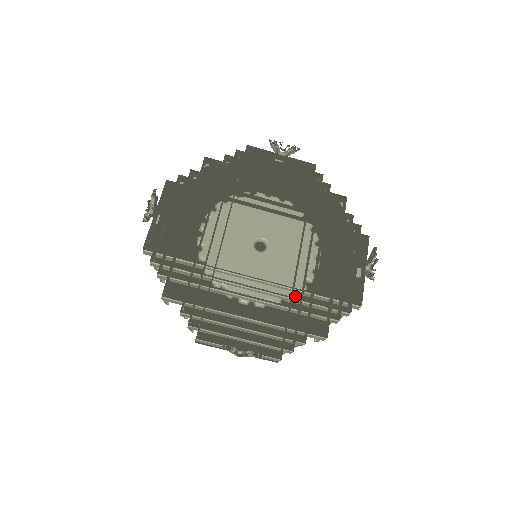
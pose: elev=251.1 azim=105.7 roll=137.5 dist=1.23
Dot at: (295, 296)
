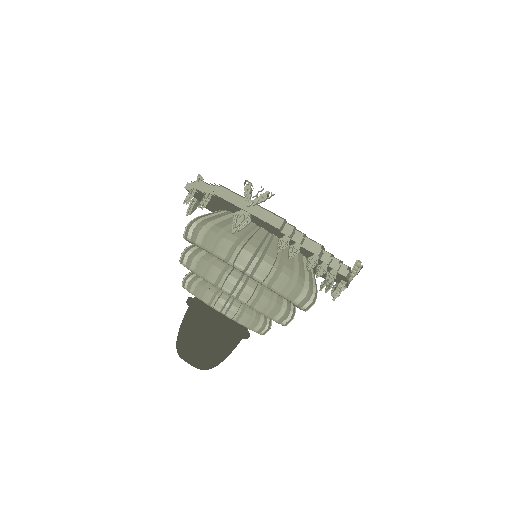
Dot at: occluded
